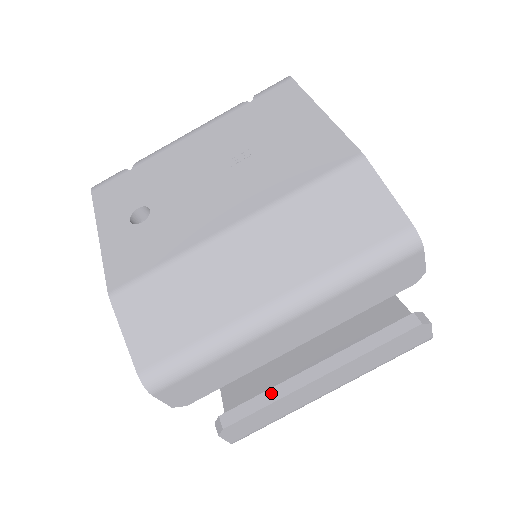
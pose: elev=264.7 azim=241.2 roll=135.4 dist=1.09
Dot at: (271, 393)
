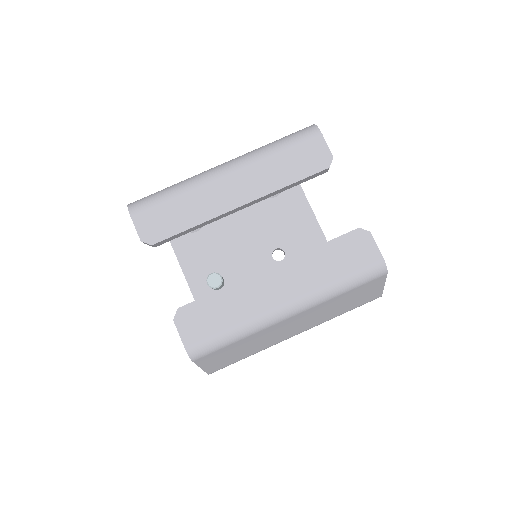
Dot at: occluded
